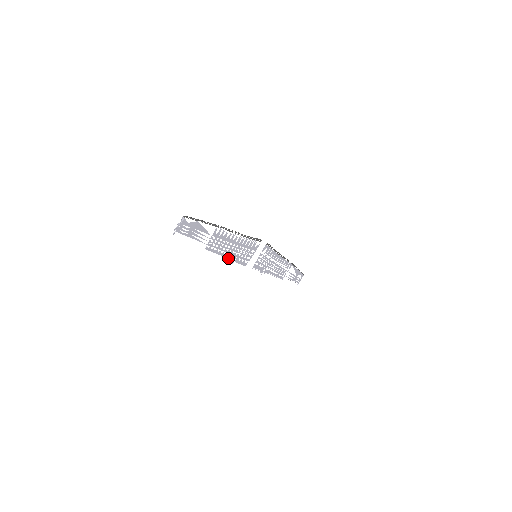
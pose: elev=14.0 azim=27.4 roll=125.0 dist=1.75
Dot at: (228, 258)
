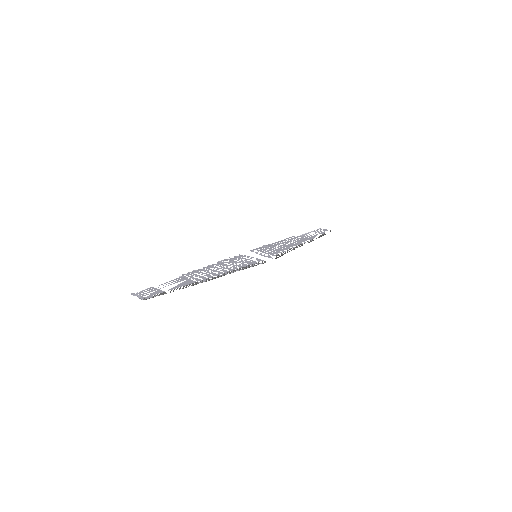
Dot at: occluded
